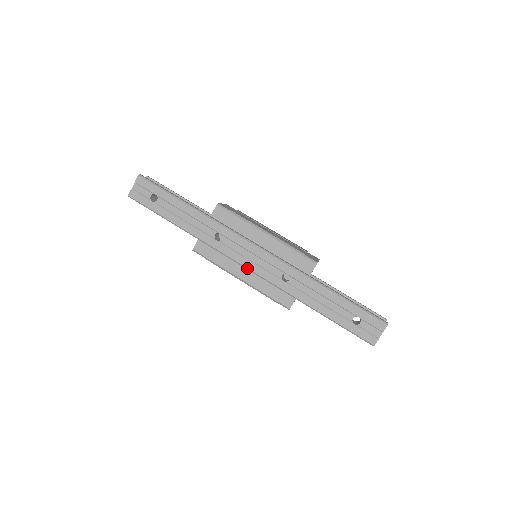
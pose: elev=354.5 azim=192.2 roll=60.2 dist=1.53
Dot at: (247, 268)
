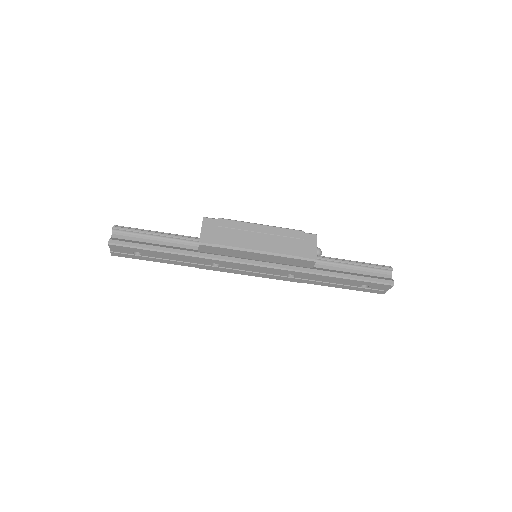
Dot at: occluded
